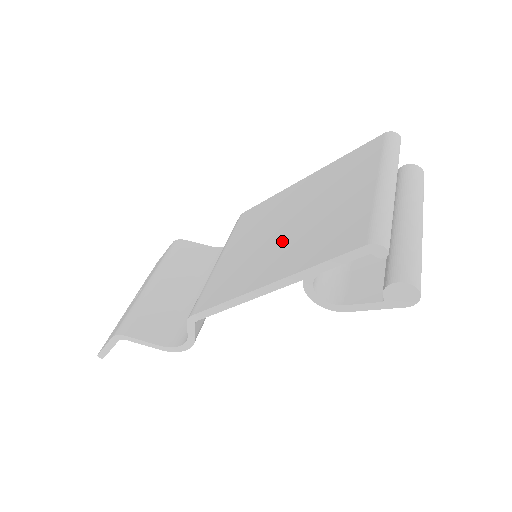
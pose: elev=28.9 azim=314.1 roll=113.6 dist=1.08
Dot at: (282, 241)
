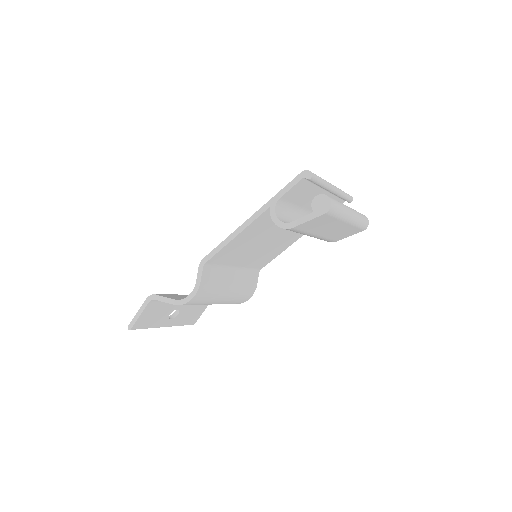
Dot at: occluded
